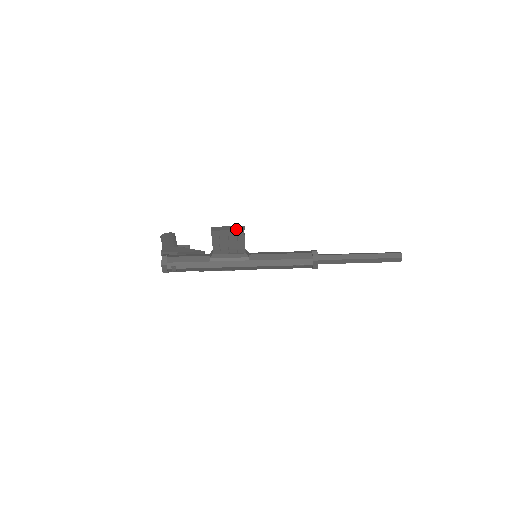
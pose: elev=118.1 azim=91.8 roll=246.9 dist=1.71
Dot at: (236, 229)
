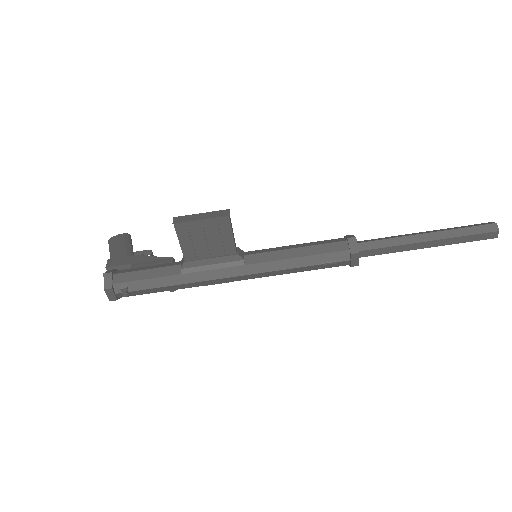
Dot at: (215, 216)
